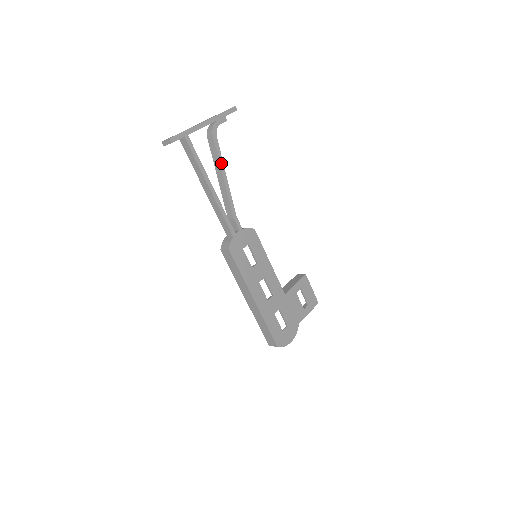
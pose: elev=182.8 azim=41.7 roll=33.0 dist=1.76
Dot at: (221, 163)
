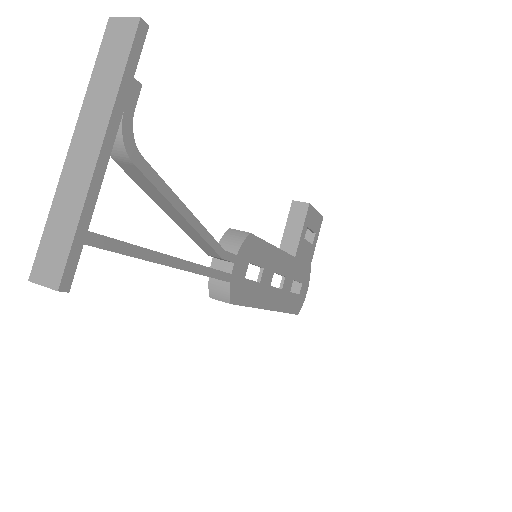
Dot at: (172, 199)
